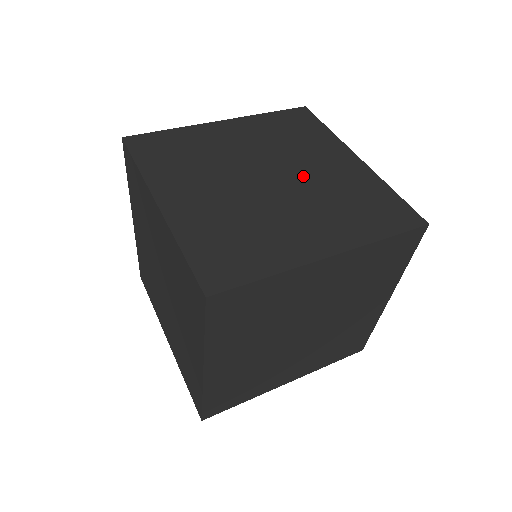
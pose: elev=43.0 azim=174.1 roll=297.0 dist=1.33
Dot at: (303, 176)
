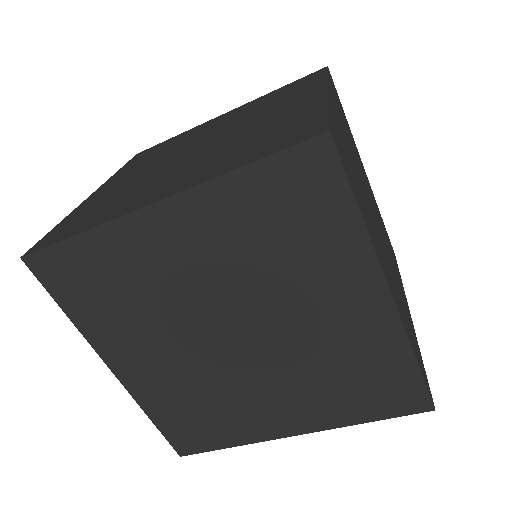
Dot at: occluded
